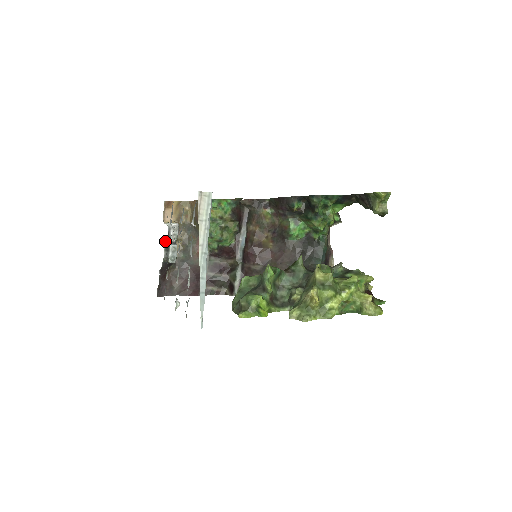
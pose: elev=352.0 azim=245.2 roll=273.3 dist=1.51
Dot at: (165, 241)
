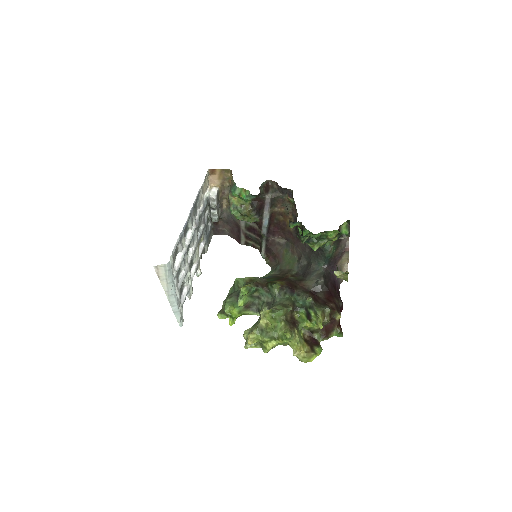
Dot at: (207, 206)
